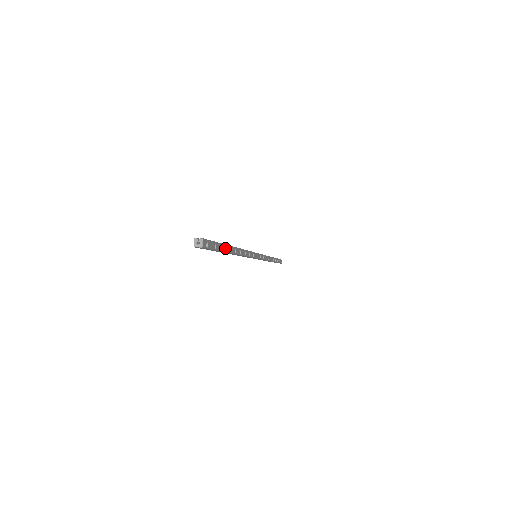
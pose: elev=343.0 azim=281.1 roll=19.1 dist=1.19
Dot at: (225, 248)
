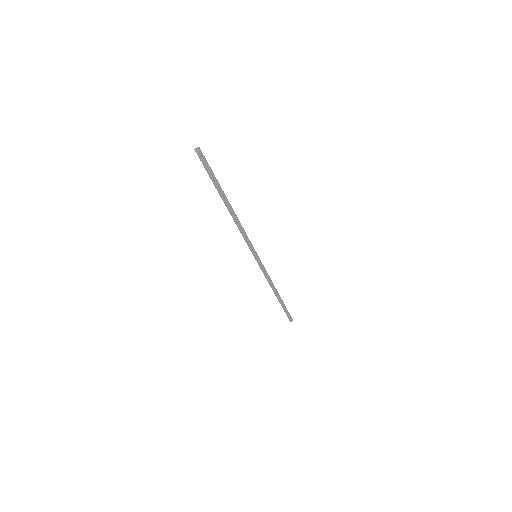
Dot at: (219, 188)
